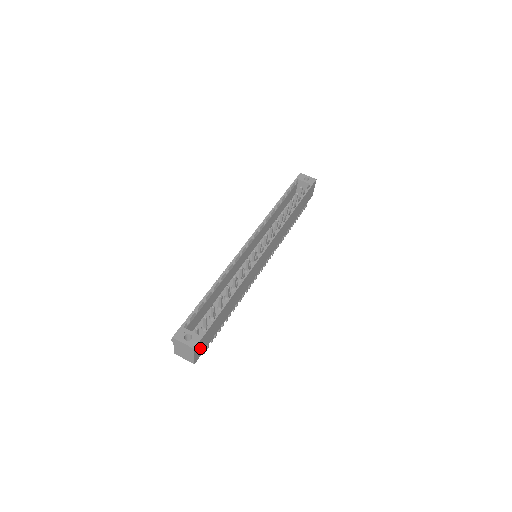
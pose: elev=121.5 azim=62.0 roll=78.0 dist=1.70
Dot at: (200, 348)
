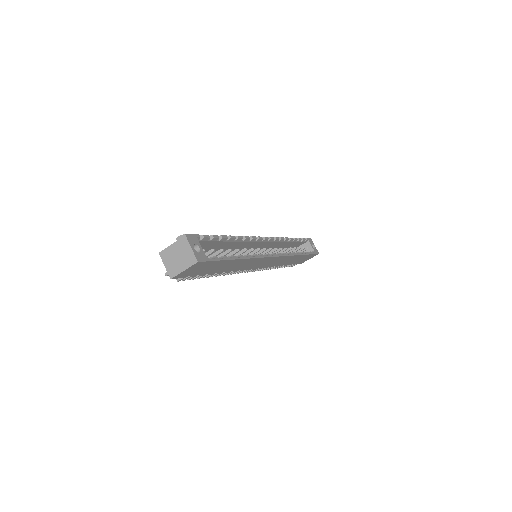
Dot at: (192, 269)
